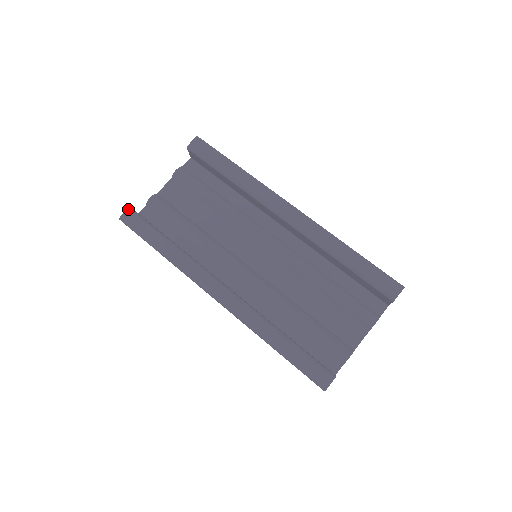
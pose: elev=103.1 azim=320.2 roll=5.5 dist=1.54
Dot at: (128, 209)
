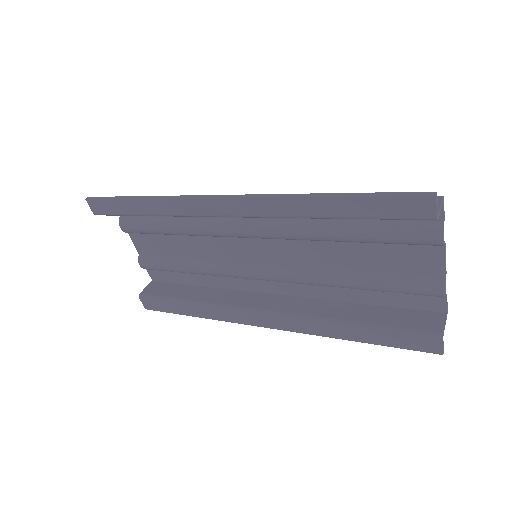
Dot at: (140, 299)
